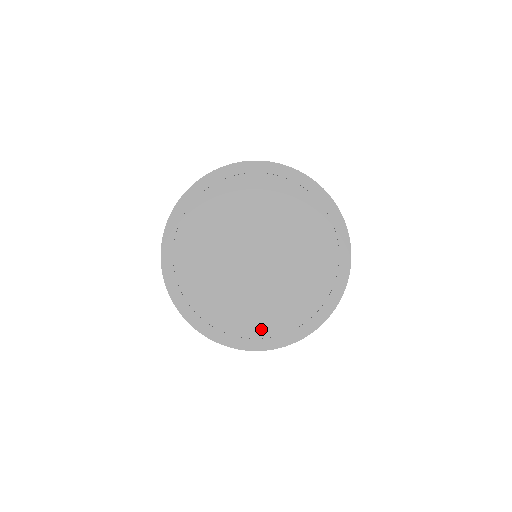
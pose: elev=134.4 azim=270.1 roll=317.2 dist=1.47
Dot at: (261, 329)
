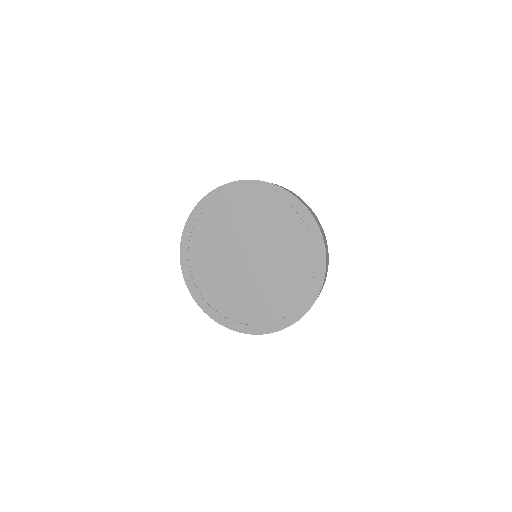
Dot at: (235, 314)
